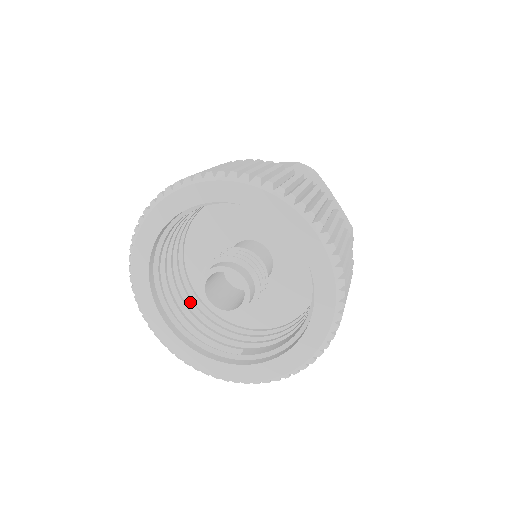
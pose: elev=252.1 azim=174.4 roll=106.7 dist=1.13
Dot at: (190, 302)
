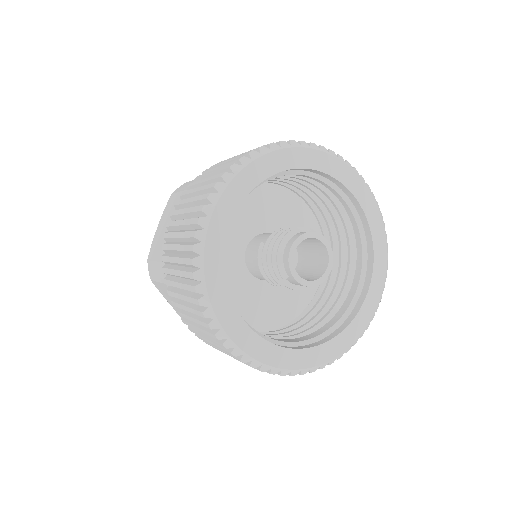
Dot at: occluded
